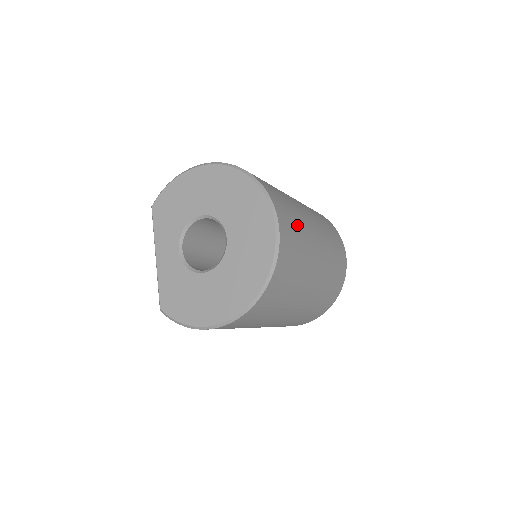
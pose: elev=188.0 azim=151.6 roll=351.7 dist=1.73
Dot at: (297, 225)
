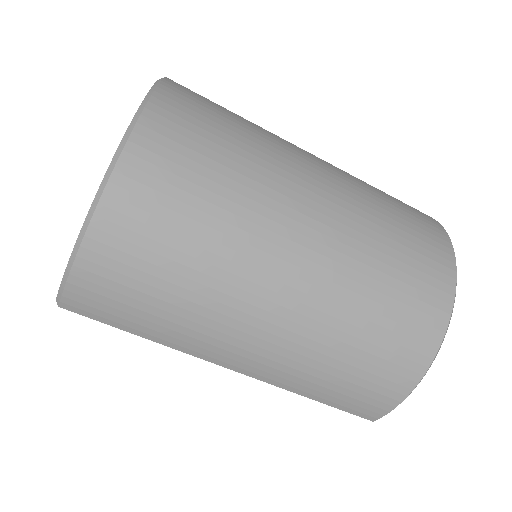
Dot at: occluded
